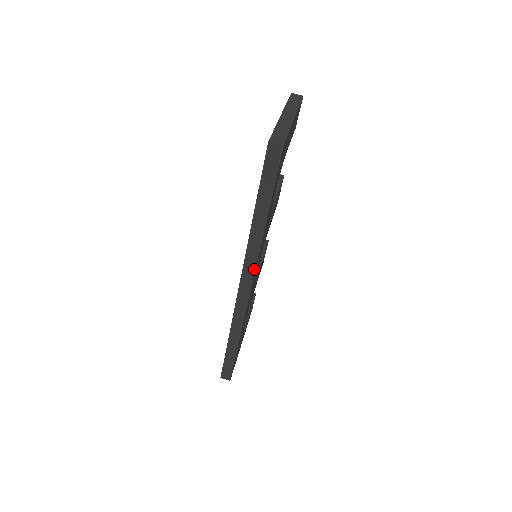
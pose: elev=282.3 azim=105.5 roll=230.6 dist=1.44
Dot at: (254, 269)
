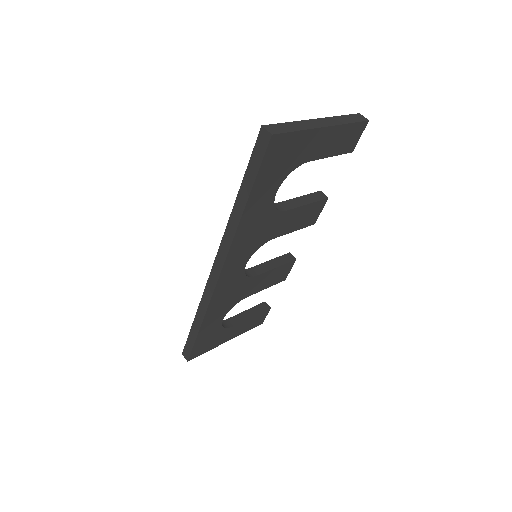
Dot at: (226, 255)
